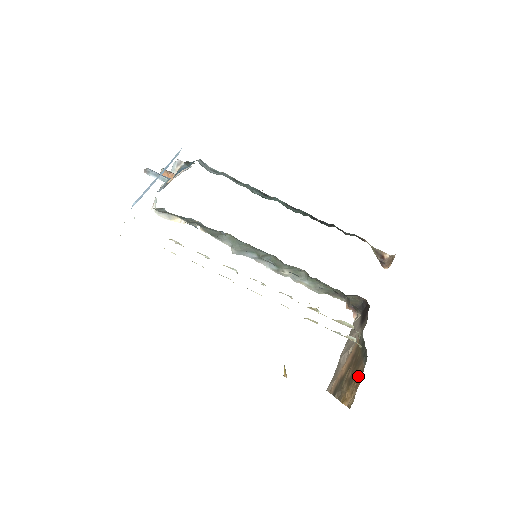
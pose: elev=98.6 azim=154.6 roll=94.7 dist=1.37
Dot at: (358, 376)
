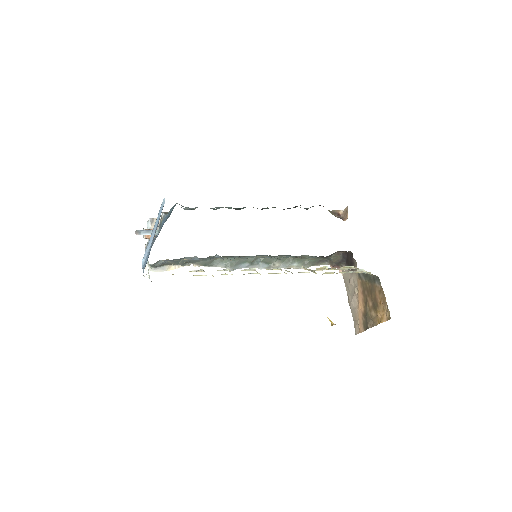
Dot at: (380, 296)
